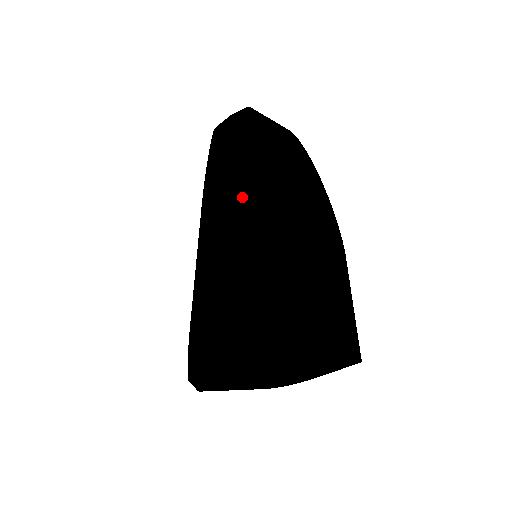
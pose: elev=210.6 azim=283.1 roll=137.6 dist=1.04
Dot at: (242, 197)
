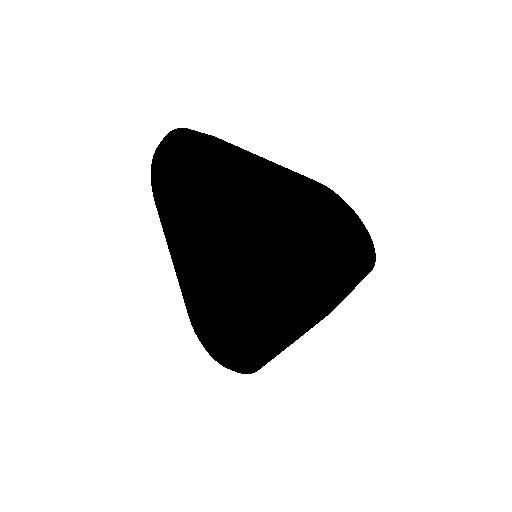
Dot at: (343, 279)
